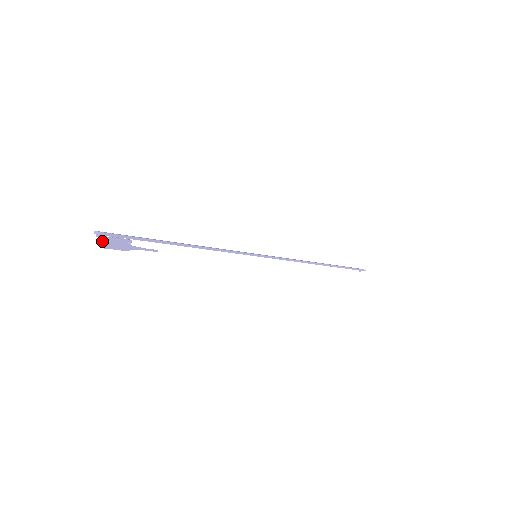
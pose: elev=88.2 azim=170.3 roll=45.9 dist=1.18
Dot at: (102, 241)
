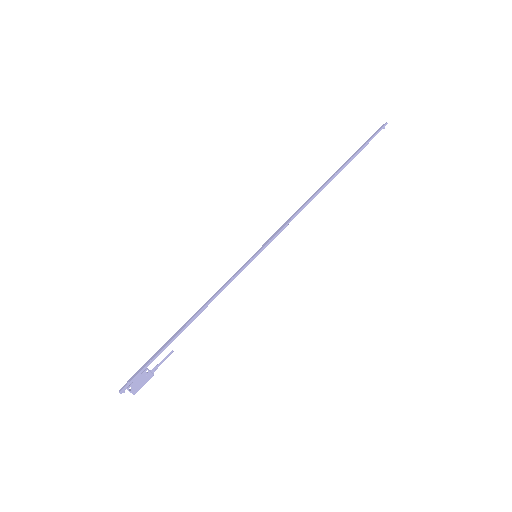
Dot at: occluded
